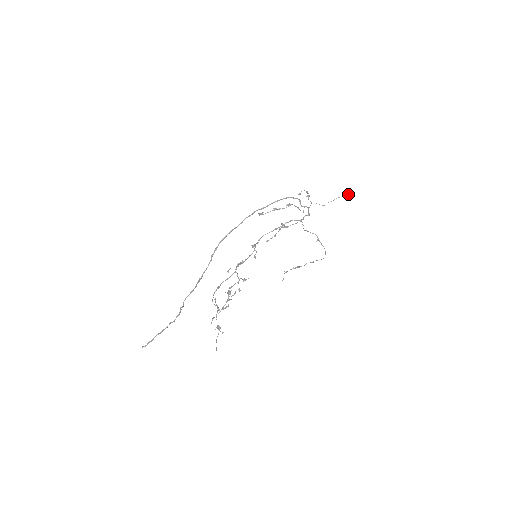
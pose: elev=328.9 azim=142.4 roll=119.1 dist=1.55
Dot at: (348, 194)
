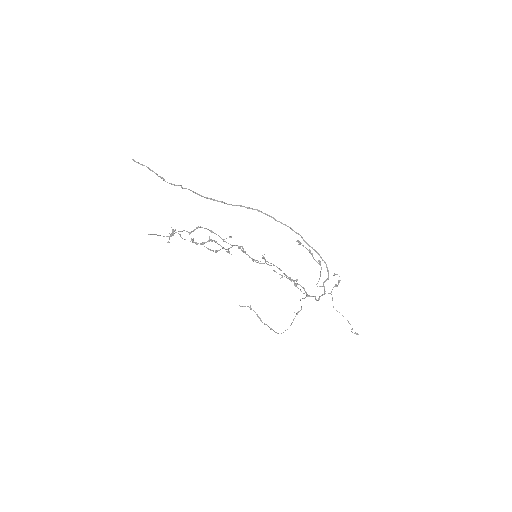
Dot at: (356, 333)
